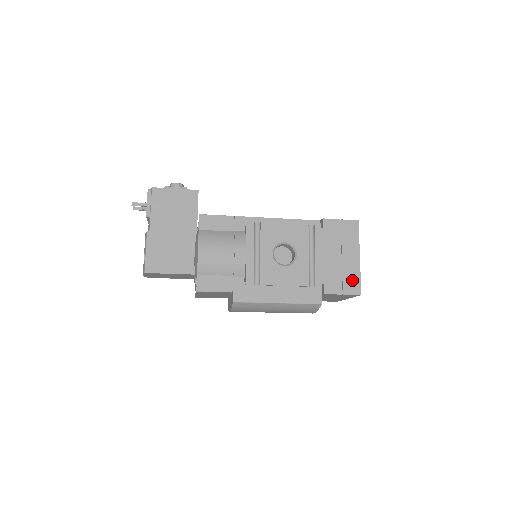
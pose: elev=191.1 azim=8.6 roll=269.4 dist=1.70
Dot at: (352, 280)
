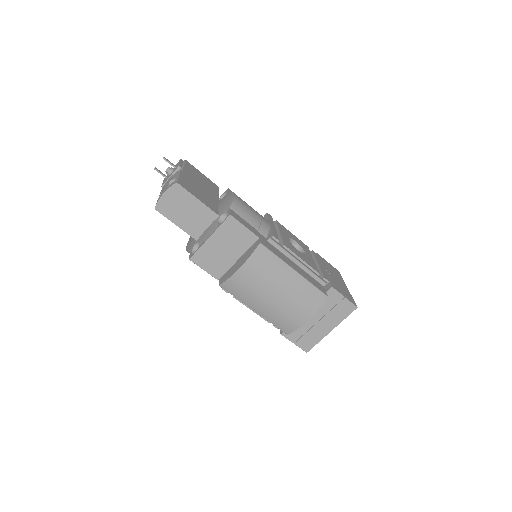
Dot at: (348, 295)
